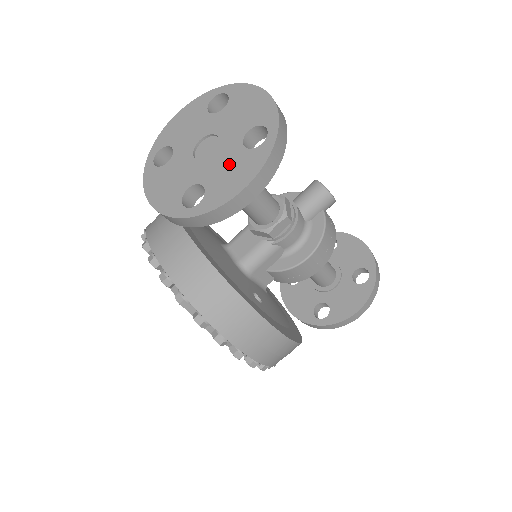
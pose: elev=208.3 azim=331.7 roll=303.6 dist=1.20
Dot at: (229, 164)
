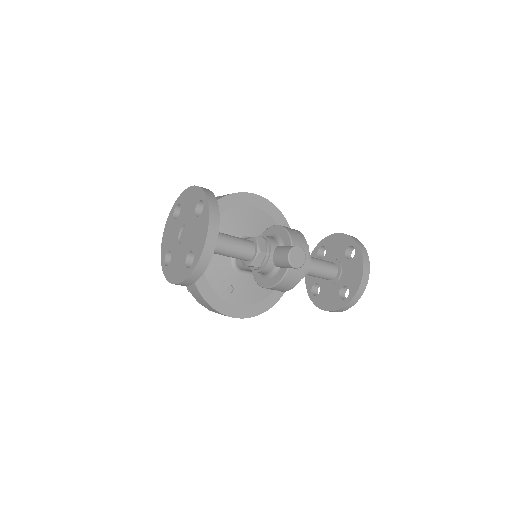
Dot at: (179, 261)
